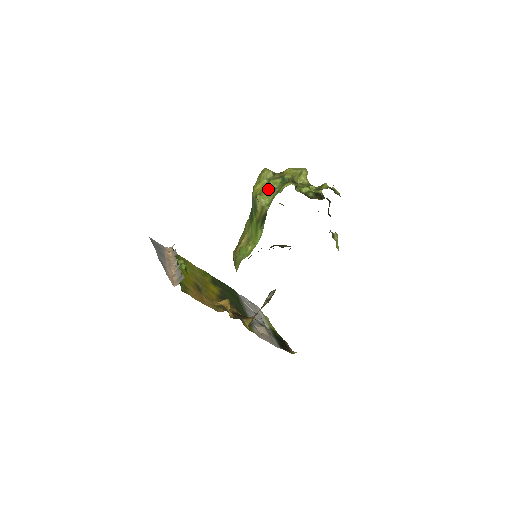
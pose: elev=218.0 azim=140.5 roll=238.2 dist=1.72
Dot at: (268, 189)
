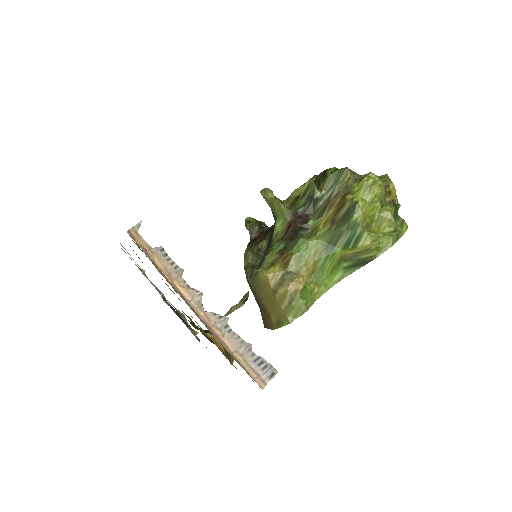
Dot at: (385, 225)
